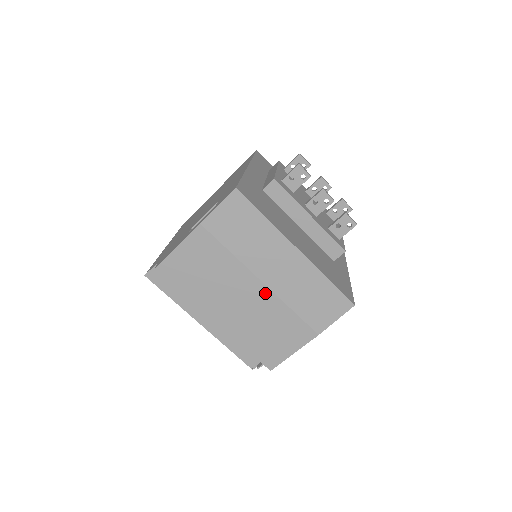
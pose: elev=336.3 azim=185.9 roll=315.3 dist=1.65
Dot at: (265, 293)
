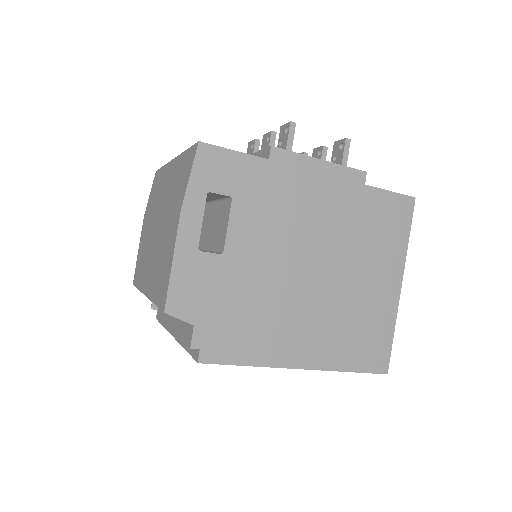
Dot at: (160, 222)
